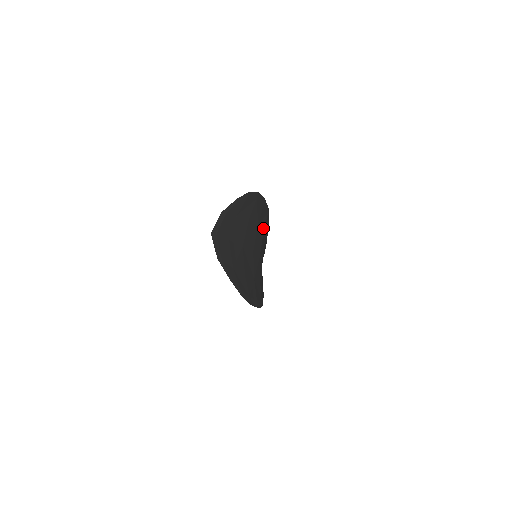
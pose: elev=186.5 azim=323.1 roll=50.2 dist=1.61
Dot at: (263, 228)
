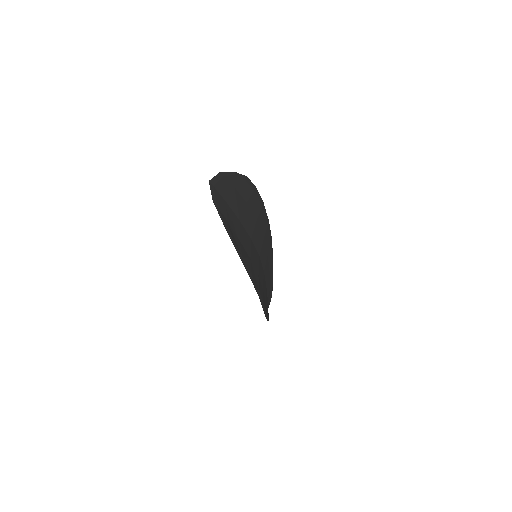
Dot at: (263, 234)
